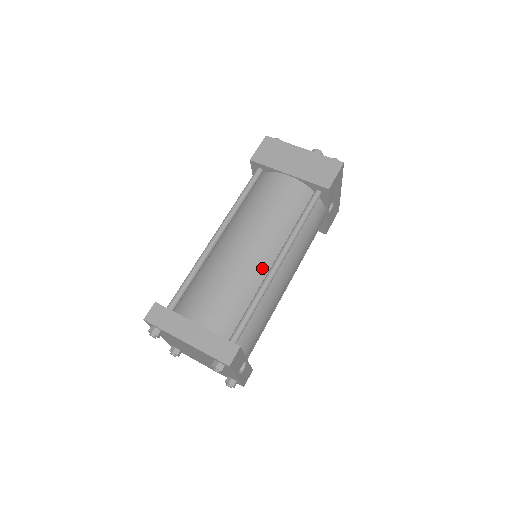
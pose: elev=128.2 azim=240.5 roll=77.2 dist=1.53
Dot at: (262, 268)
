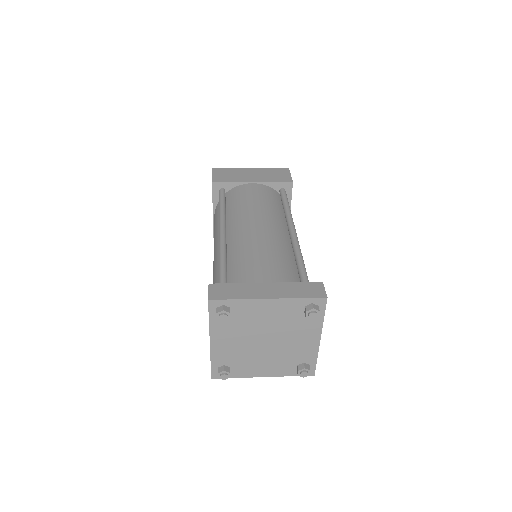
Dot at: (284, 239)
